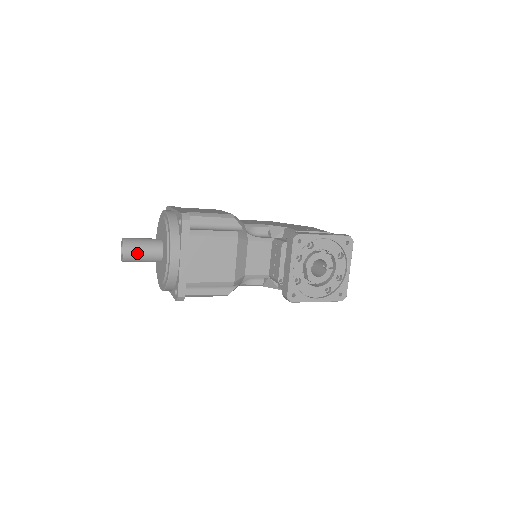
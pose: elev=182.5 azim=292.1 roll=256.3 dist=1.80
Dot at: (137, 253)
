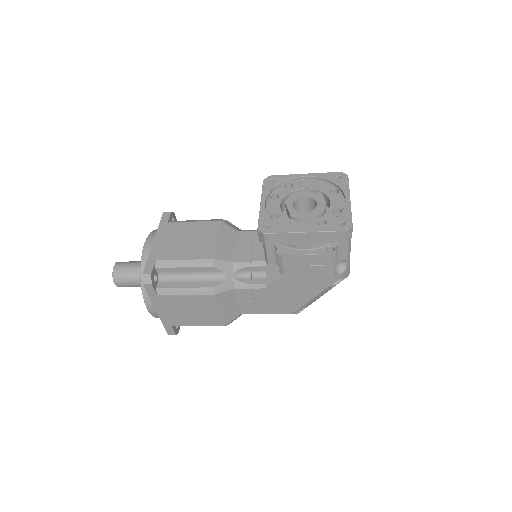
Dot at: (127, 267)
